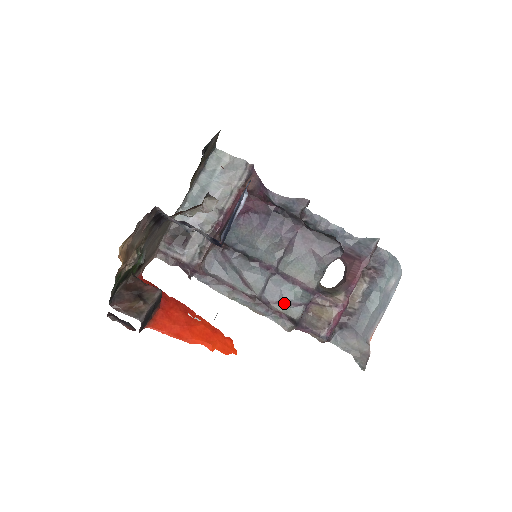
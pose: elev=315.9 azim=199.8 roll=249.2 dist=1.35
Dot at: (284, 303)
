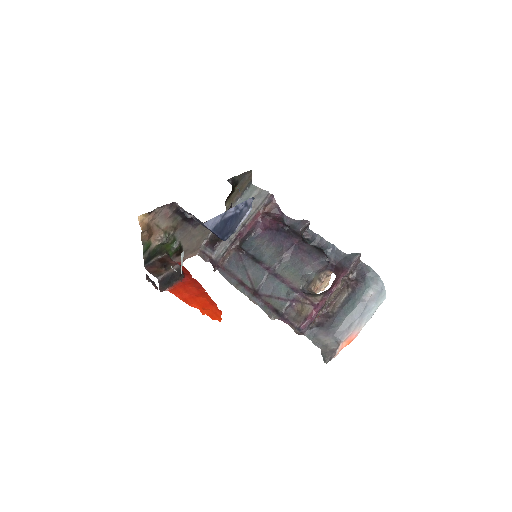
Dot at: (274, 297)
